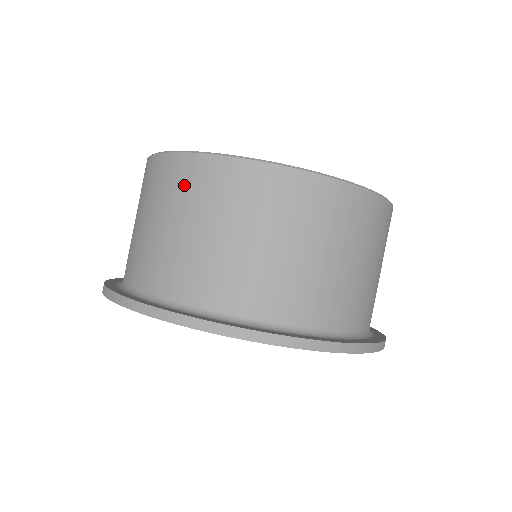
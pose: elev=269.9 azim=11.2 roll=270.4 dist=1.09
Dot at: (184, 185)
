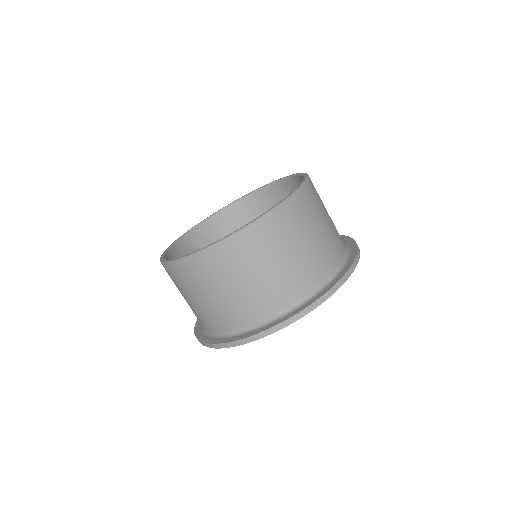
Dot at: (248, 251)
